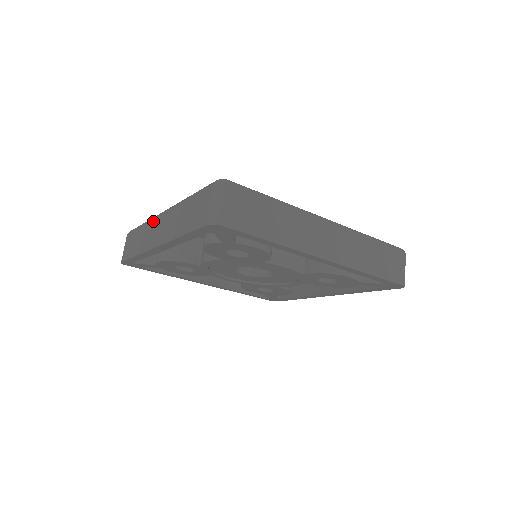
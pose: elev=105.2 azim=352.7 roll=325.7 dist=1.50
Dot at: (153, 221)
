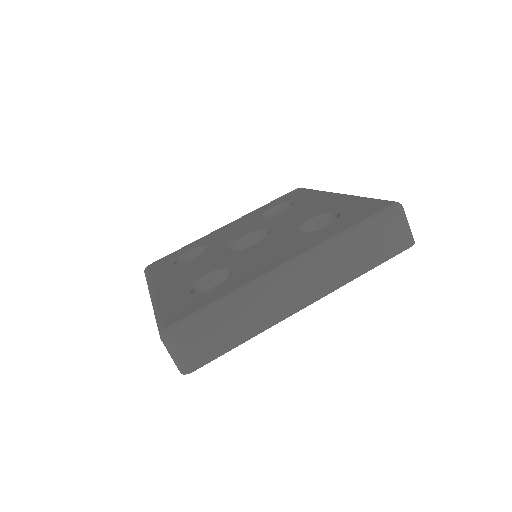
Dot at: occluded
